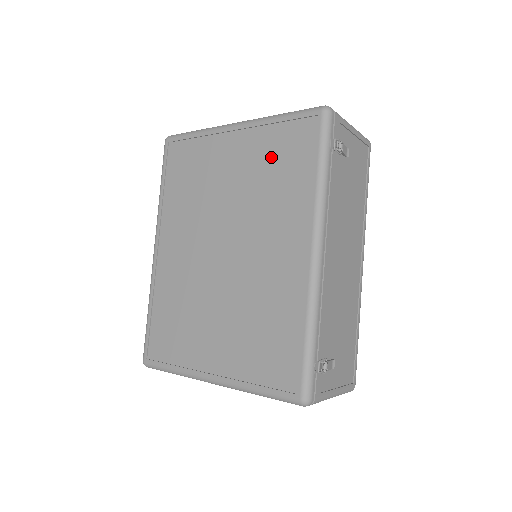
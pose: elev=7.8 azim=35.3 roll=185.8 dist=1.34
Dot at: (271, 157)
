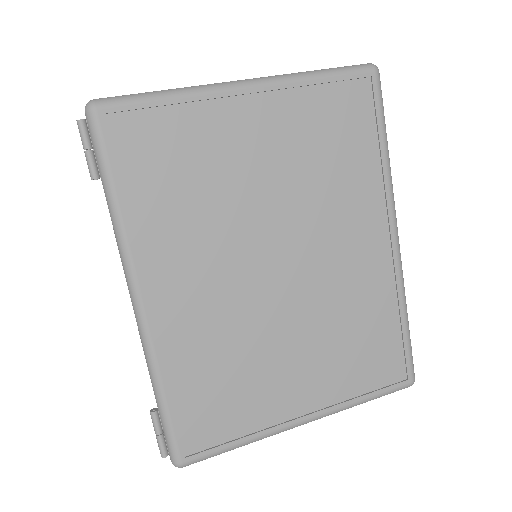
Dot at: (319, 132)
